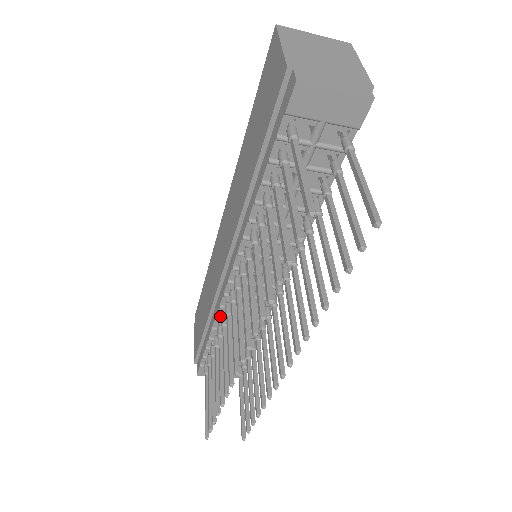
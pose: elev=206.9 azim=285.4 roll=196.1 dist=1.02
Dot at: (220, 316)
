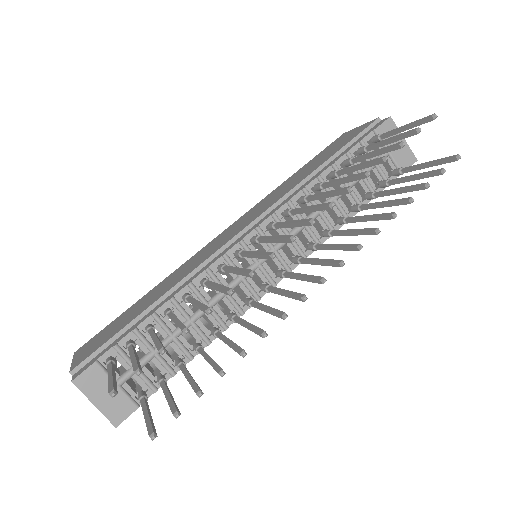
Dot at: (194, 285)
